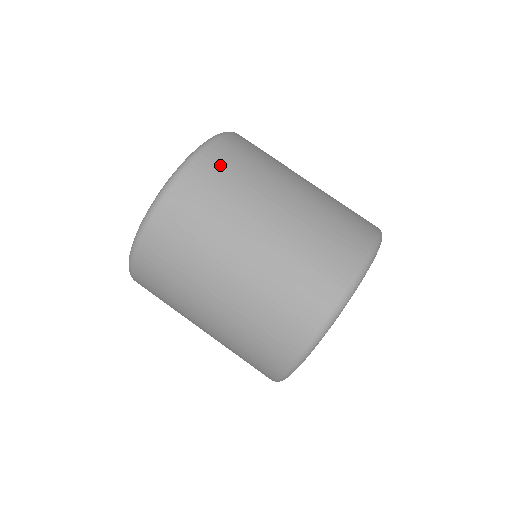
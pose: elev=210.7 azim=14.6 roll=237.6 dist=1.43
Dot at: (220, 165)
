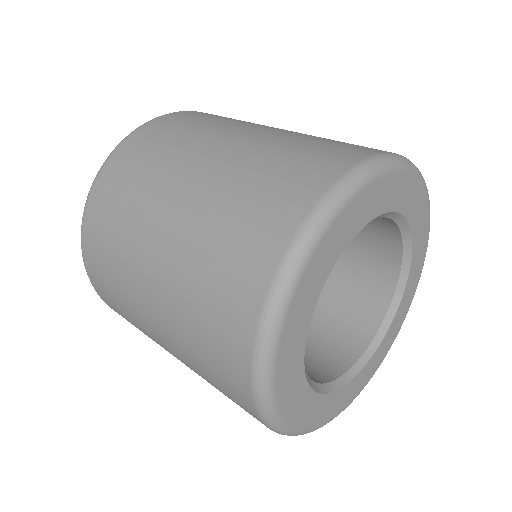
Dot at: (112, 184)
